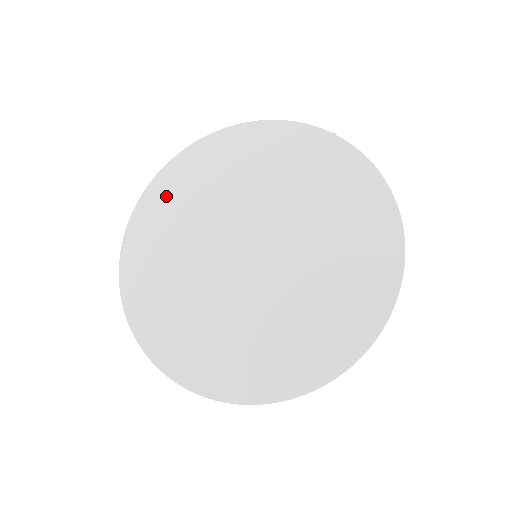
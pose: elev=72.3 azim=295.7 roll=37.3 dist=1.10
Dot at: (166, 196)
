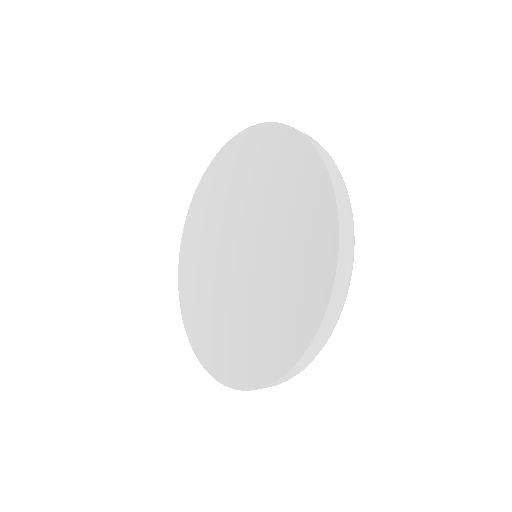
Dot at: (208, 189)
